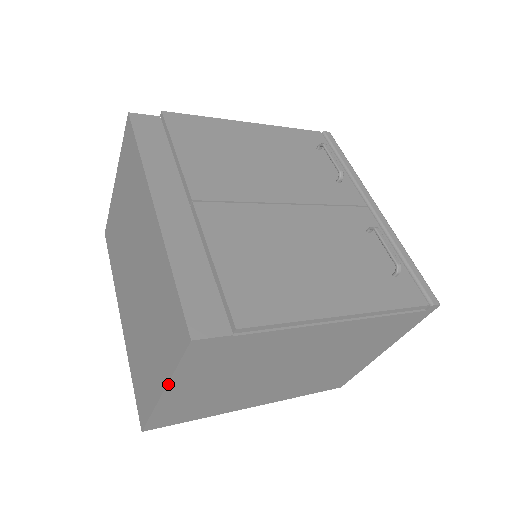
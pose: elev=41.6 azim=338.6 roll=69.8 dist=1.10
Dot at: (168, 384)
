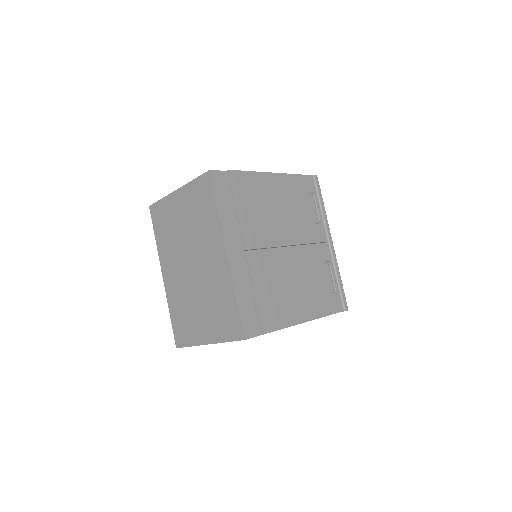
Dot at: (215, 343)
